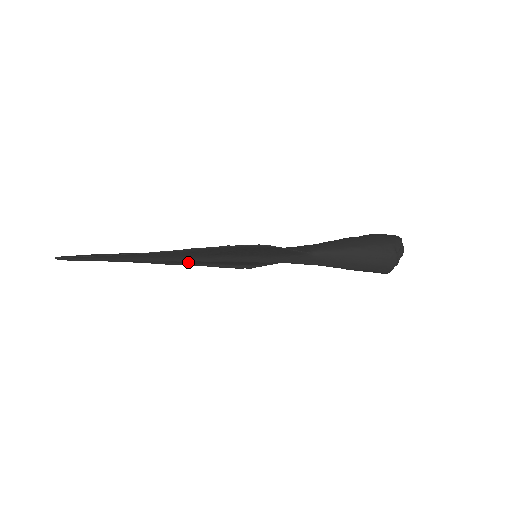
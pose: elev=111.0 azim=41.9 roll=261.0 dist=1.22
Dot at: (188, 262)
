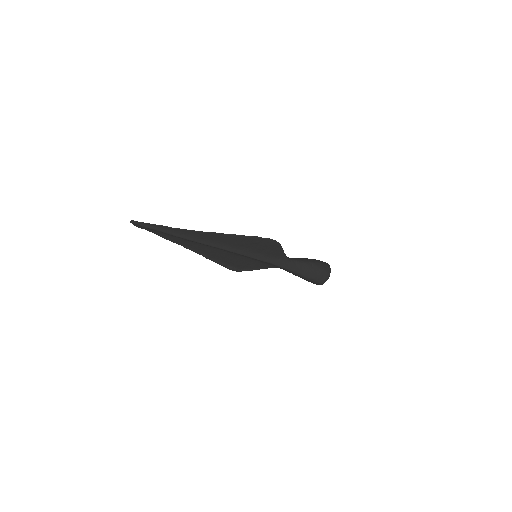
Dot at: (208, 253)
